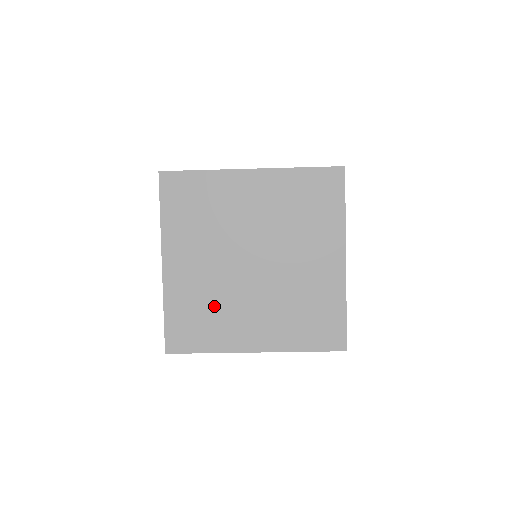
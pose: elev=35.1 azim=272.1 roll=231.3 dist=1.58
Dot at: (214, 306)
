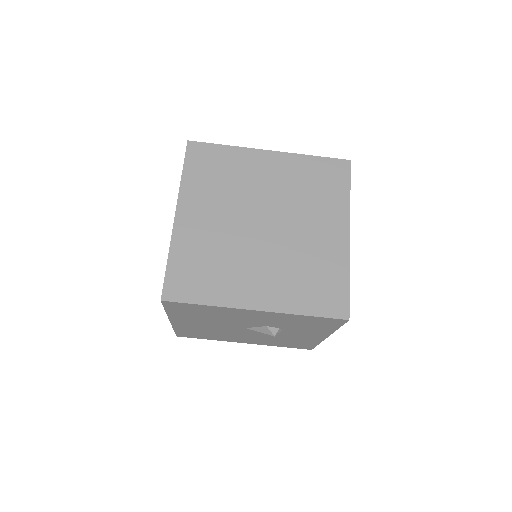
Dot at: (220, 260)
